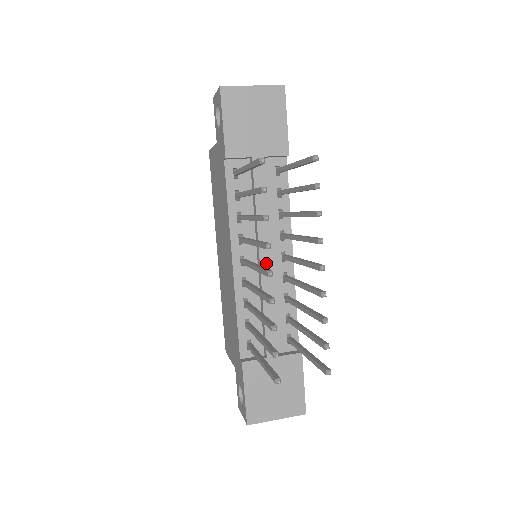
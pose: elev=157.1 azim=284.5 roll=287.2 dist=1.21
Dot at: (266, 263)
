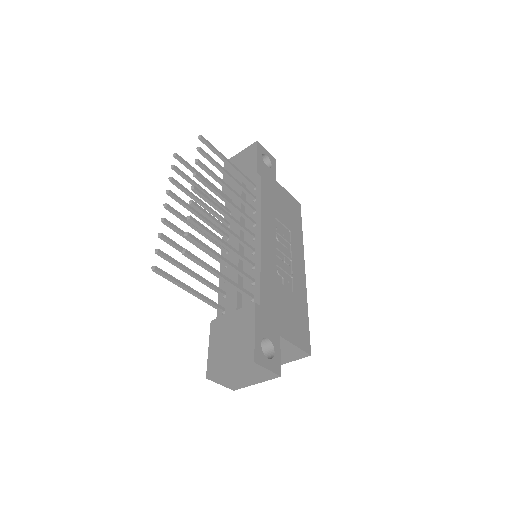
Dot at: (236, 243)
